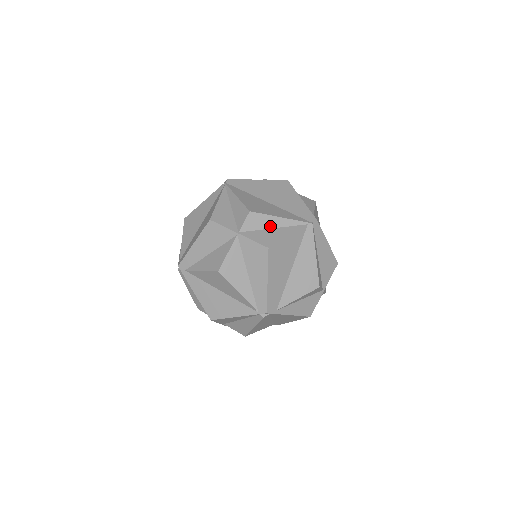
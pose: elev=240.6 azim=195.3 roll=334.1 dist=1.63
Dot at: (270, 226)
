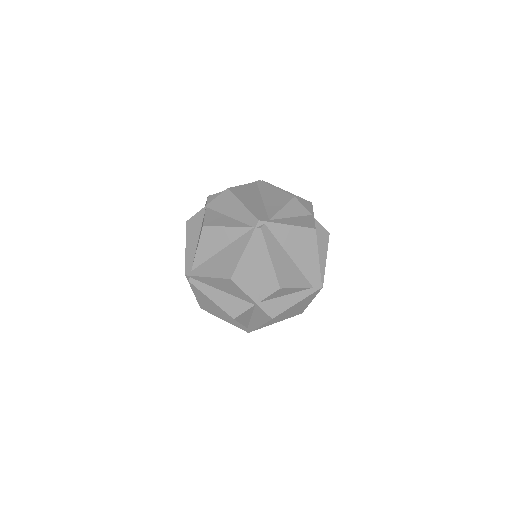
Dot at: occluded
